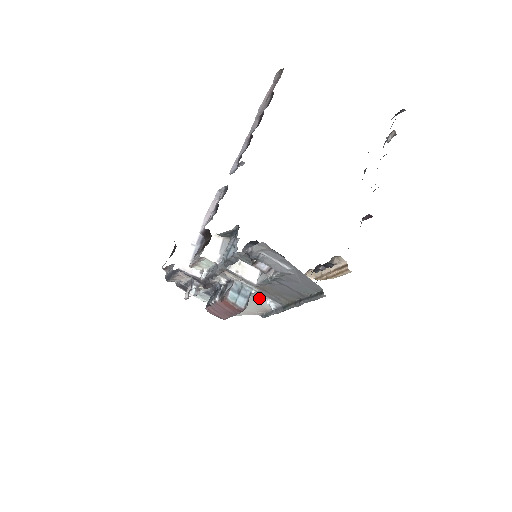
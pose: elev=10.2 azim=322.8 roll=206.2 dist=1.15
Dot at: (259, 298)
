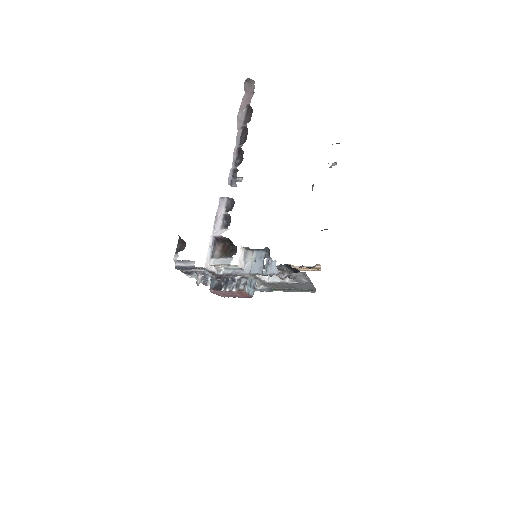
Dot at: (257, 285)
